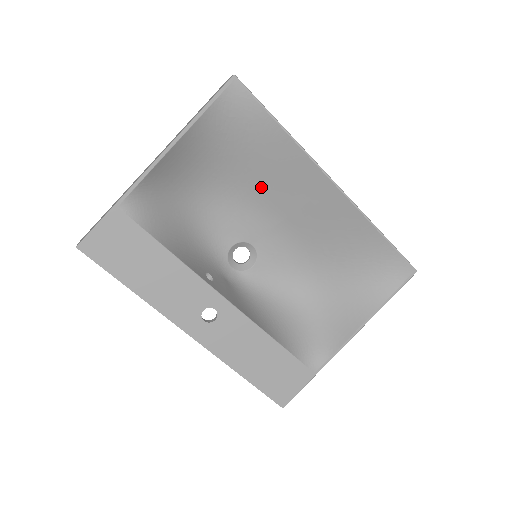
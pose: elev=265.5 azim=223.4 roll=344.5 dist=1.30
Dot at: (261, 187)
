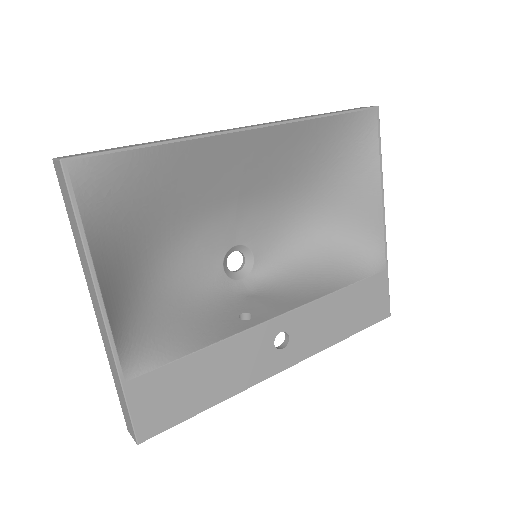
Dot at: (193, 204)
